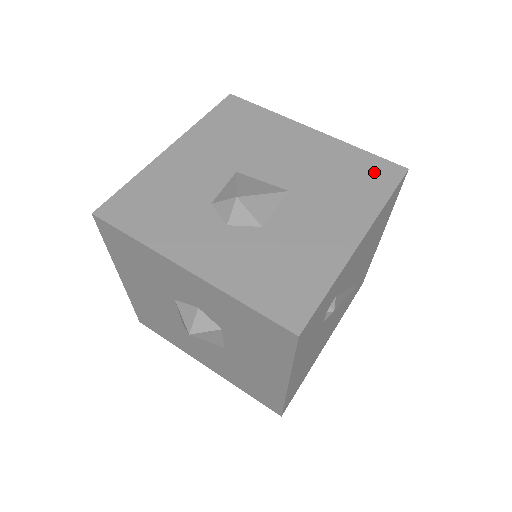
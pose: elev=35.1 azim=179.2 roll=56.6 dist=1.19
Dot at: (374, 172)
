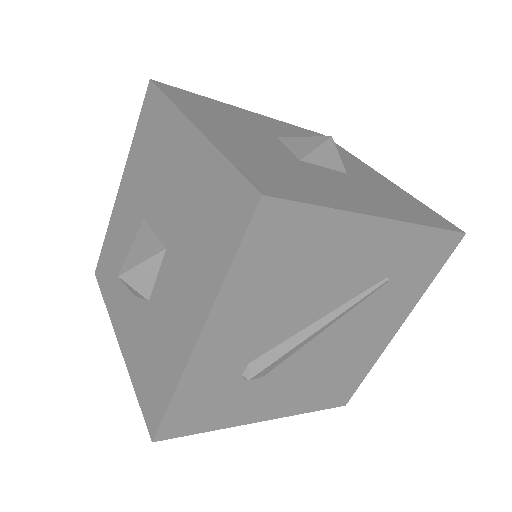
Dot at: (227, 208)
